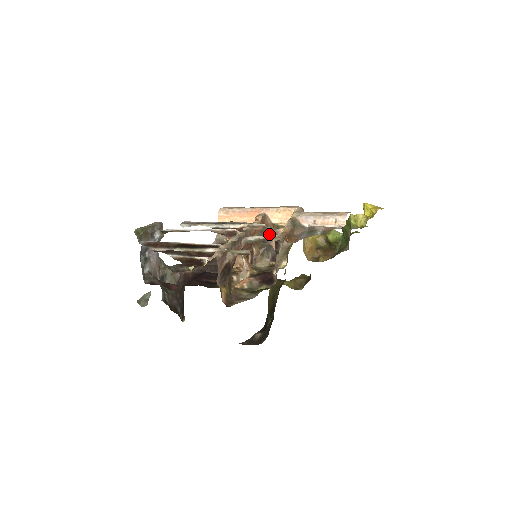
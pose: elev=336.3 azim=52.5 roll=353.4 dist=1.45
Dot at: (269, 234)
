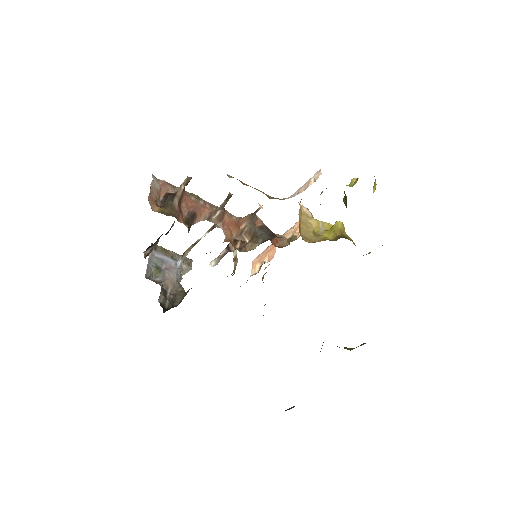
Dot at: (262, 225)
